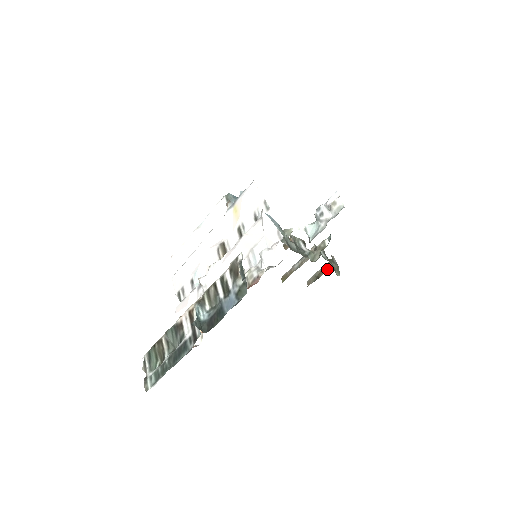
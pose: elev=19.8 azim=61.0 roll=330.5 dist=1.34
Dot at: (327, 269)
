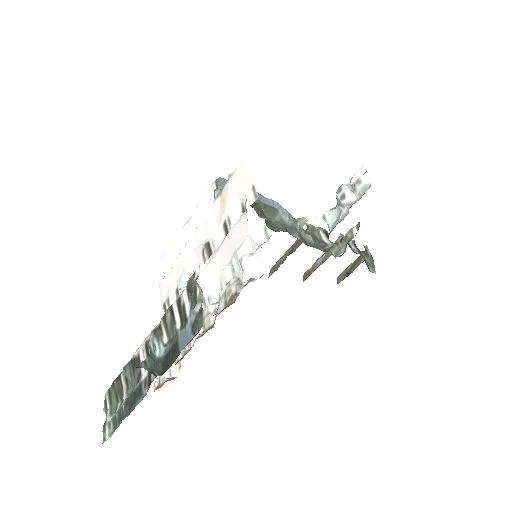
Dot at: (359, 263)
